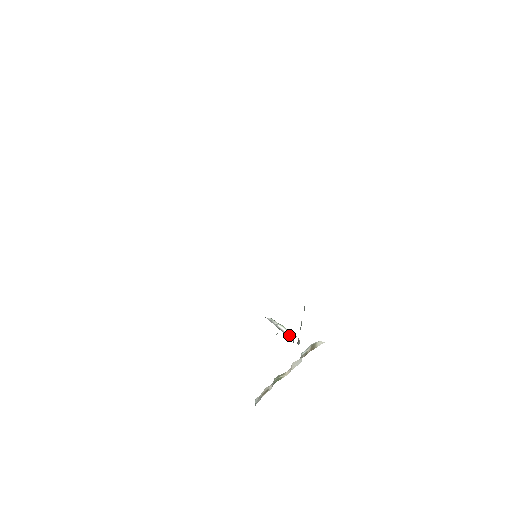
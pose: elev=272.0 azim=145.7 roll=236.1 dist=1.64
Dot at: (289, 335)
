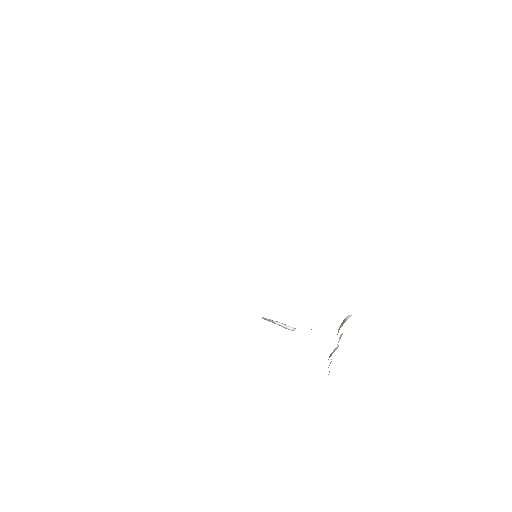
Dot at: (288, 328)
